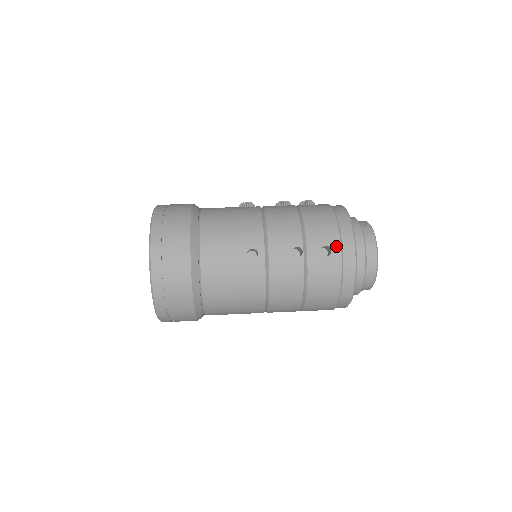
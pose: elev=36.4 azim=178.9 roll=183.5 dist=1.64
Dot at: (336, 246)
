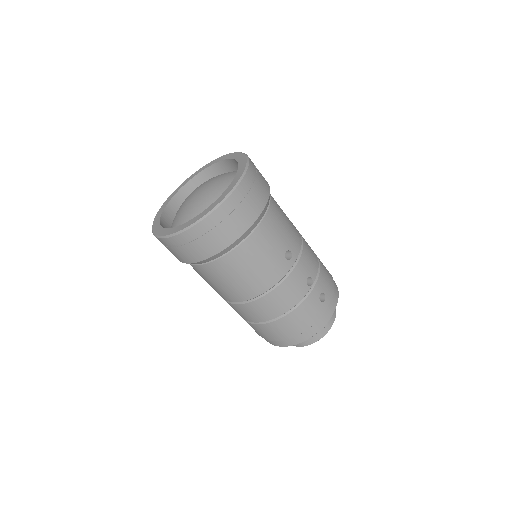
Dot at: (328, 300)
